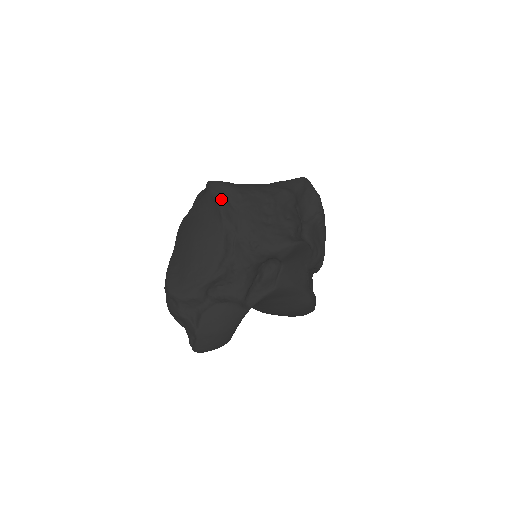
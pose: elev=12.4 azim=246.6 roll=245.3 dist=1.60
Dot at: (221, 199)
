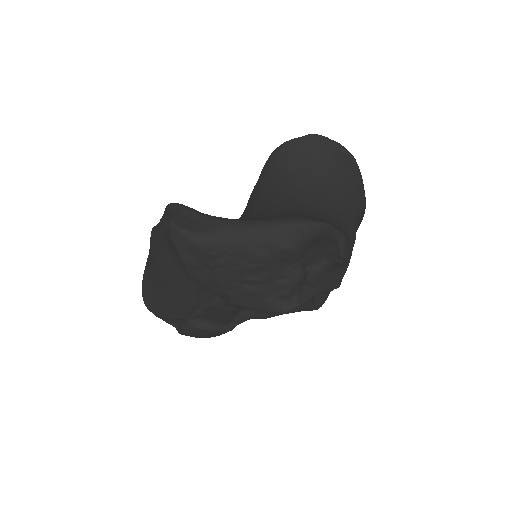
Dot at: (185, 260)
